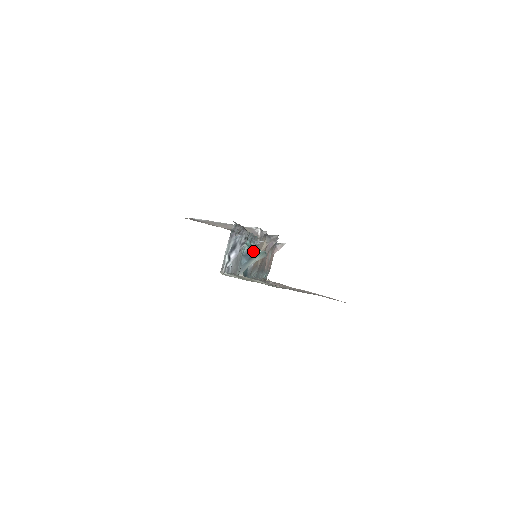
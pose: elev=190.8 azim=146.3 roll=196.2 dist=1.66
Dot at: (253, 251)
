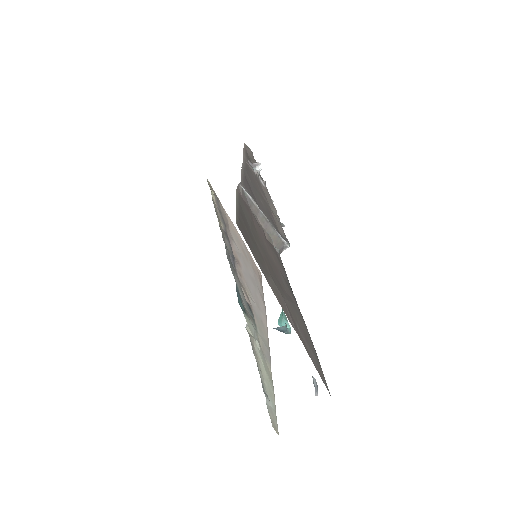
Dot at: (286, 332)
